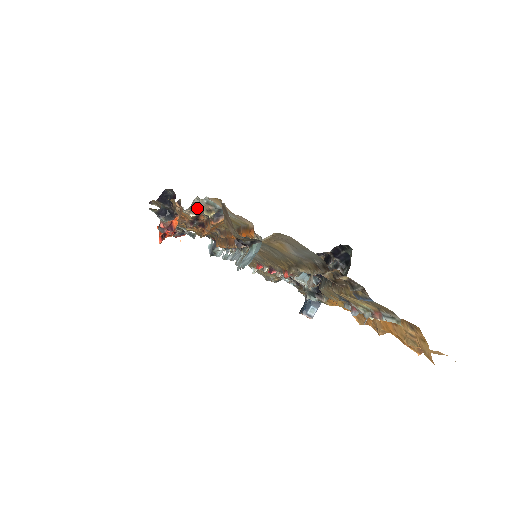
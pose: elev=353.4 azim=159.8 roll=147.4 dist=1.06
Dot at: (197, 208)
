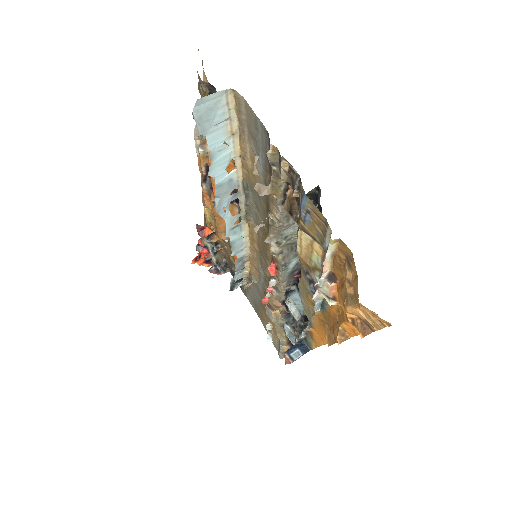
Dot at: occluded
